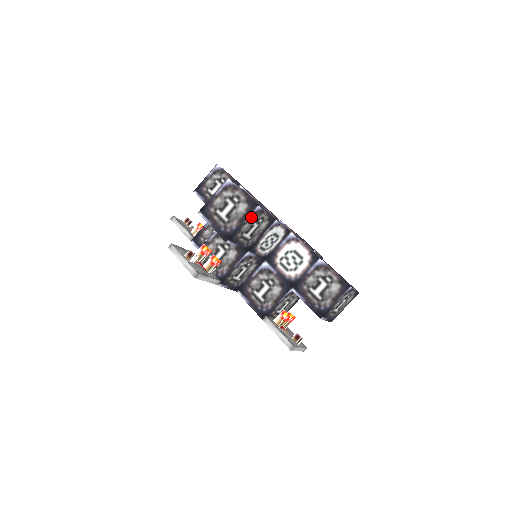
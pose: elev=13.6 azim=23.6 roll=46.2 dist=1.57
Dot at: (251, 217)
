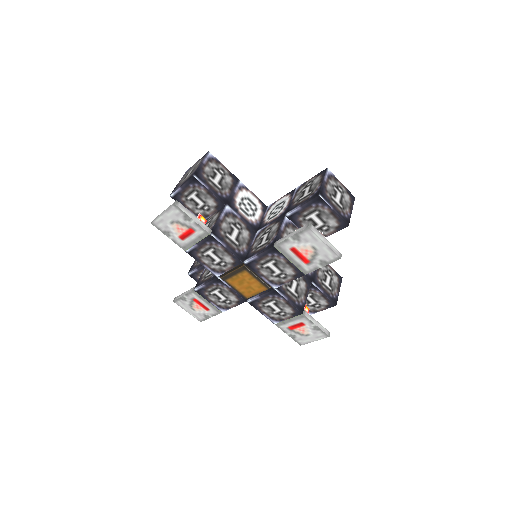
Dot at: (208, 162)
